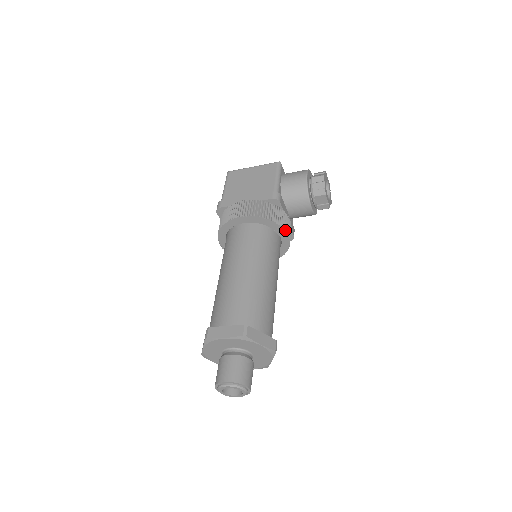
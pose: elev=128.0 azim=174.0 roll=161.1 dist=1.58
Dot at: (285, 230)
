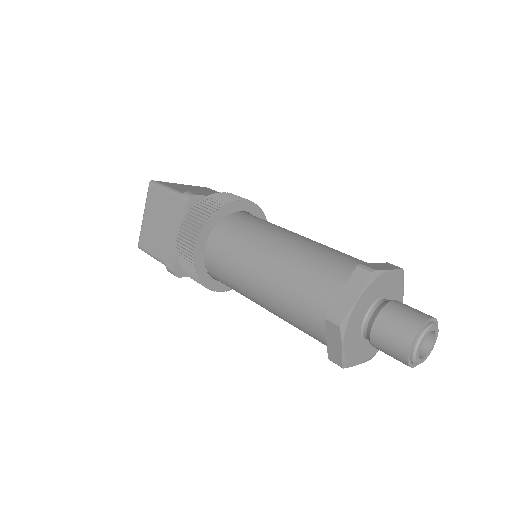
Dot at: occluded
